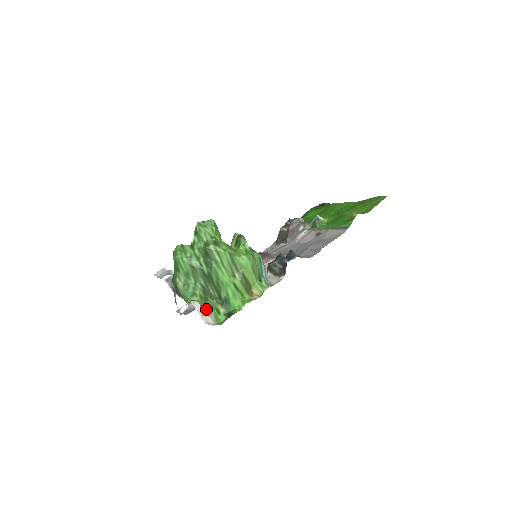
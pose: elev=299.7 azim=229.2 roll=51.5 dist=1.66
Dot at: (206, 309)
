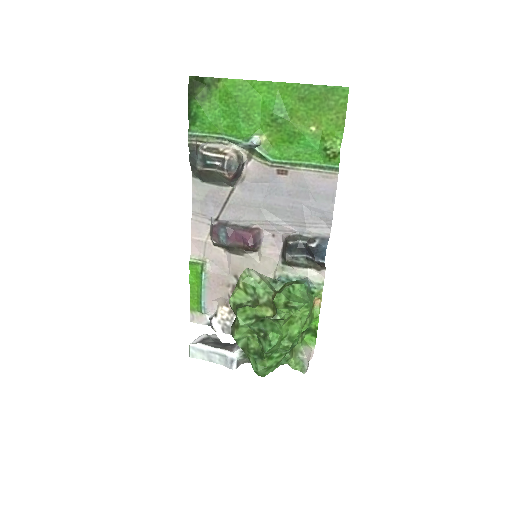
Dot at: (304, 355)
